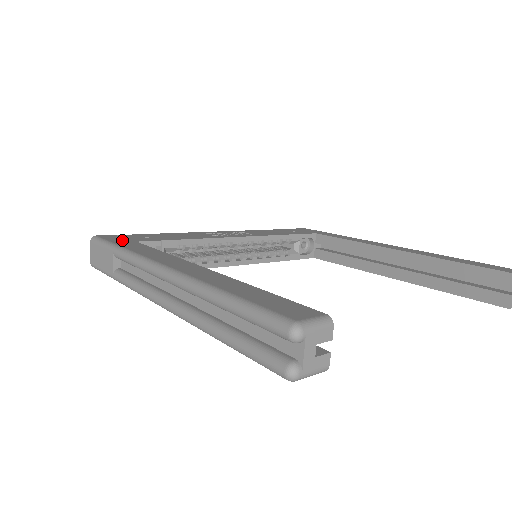
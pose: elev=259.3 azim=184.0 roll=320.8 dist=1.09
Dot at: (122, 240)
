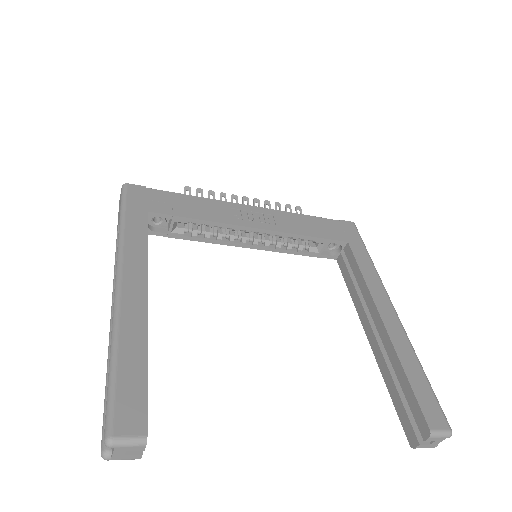
Dot at: (139, 204)
